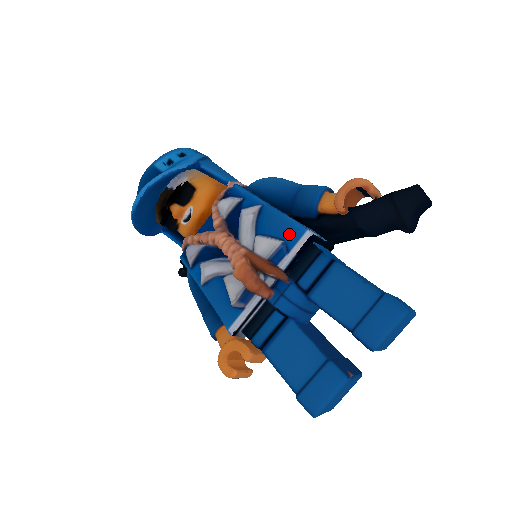
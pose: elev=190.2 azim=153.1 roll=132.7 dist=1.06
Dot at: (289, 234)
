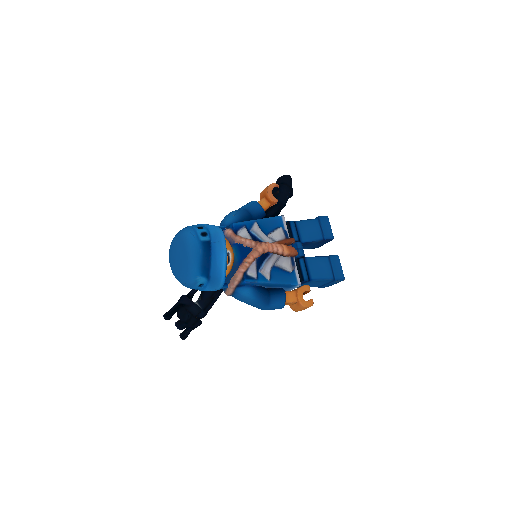
Dot at: (278, 223)
